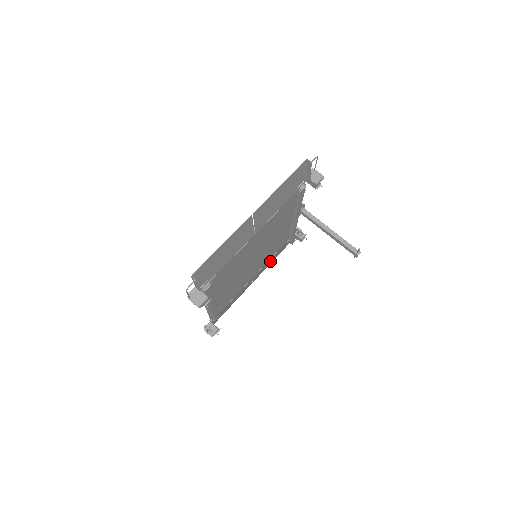
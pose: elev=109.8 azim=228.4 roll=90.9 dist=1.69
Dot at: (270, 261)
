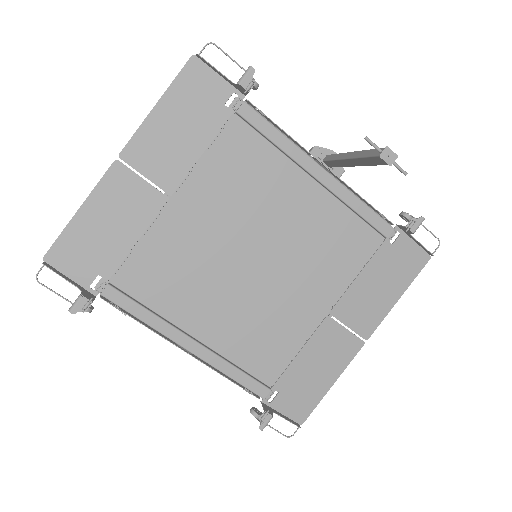
Dot at: (377, 290)
